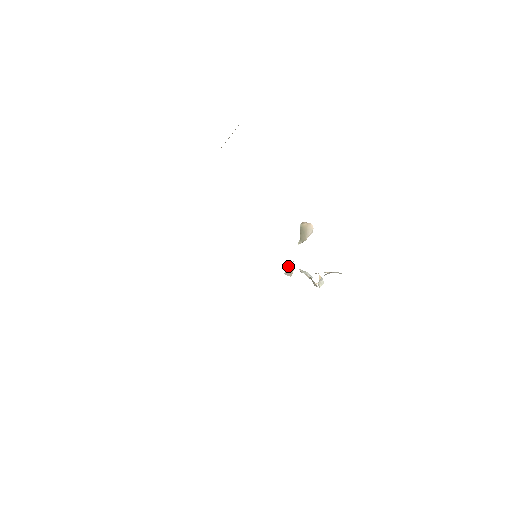
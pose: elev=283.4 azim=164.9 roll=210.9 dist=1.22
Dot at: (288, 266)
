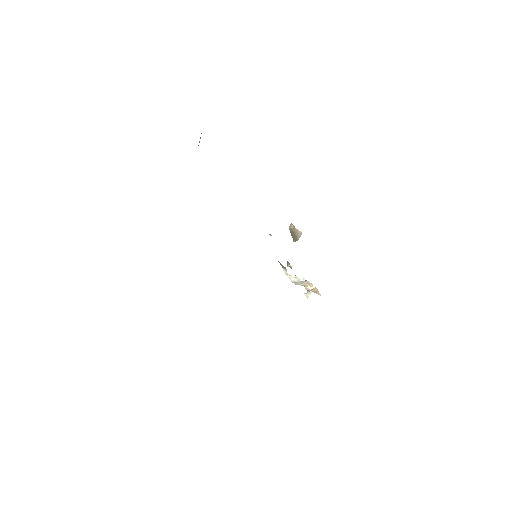
Dot at: (287, 262)
